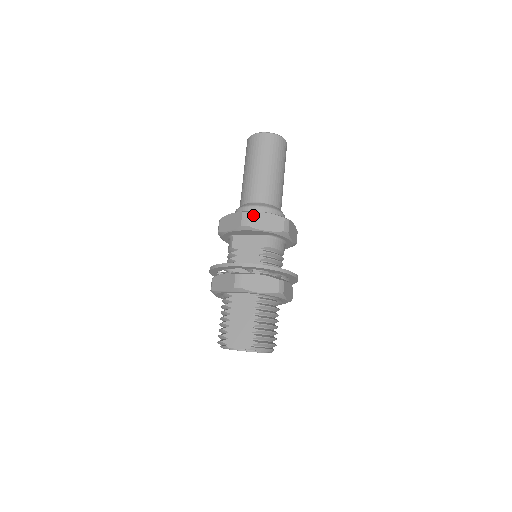
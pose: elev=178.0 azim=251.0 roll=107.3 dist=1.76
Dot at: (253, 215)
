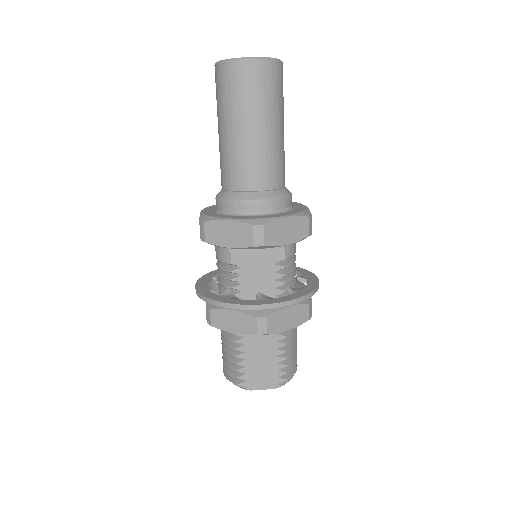
Dot at: (270, 227)
